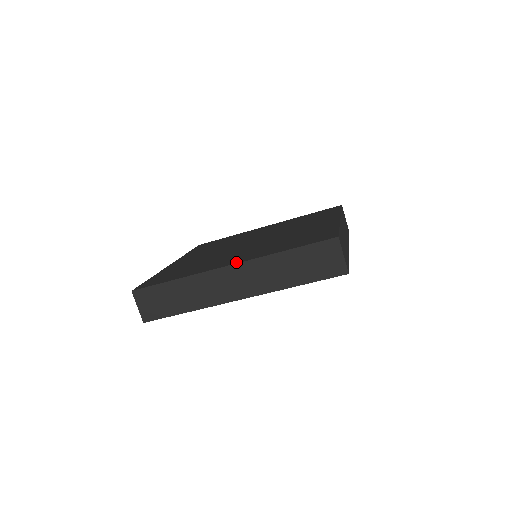
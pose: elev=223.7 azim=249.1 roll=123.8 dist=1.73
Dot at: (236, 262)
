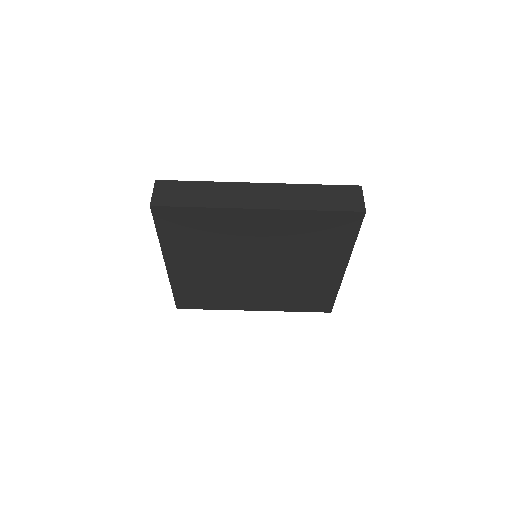
Dot at: occluded
